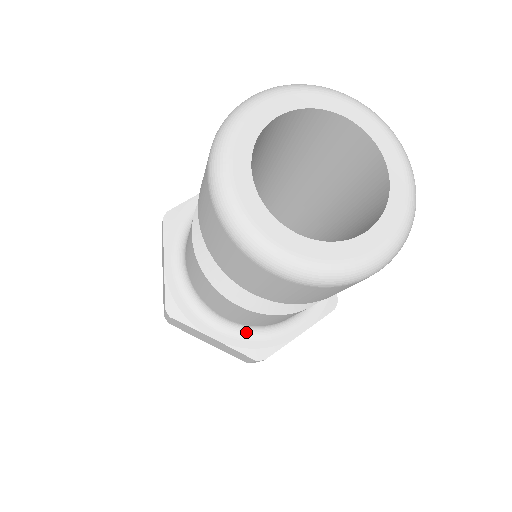
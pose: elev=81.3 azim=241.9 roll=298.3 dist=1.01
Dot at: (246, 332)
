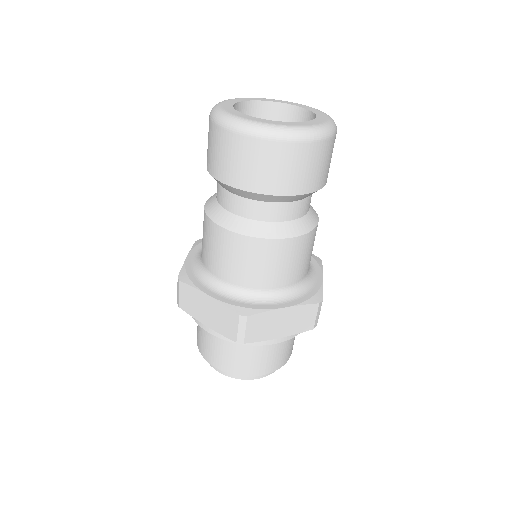
Dot at: (236, 295)
